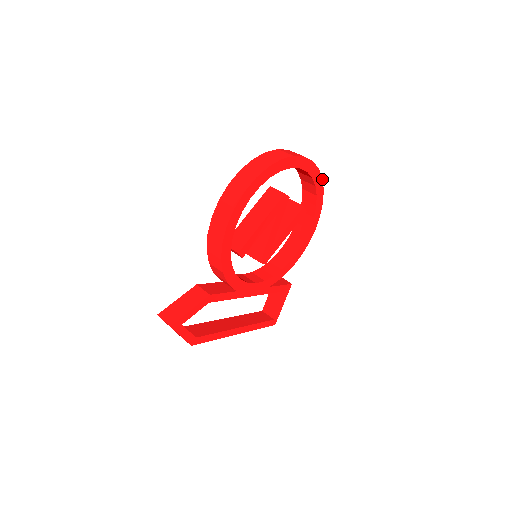
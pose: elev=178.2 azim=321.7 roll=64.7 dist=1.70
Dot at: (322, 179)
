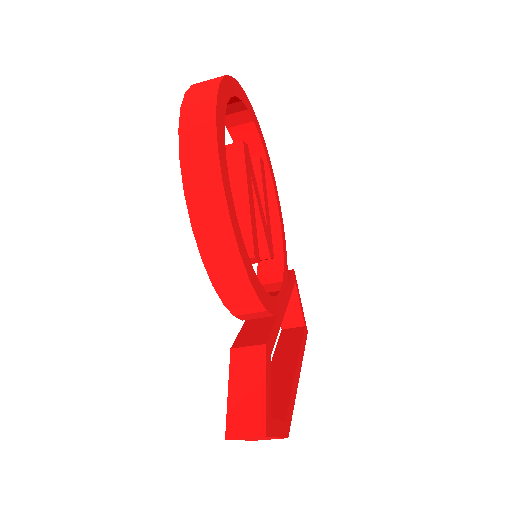
Dot at: (253, 110)
